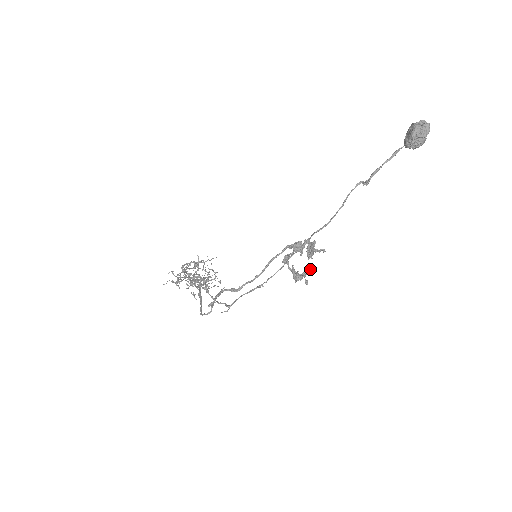
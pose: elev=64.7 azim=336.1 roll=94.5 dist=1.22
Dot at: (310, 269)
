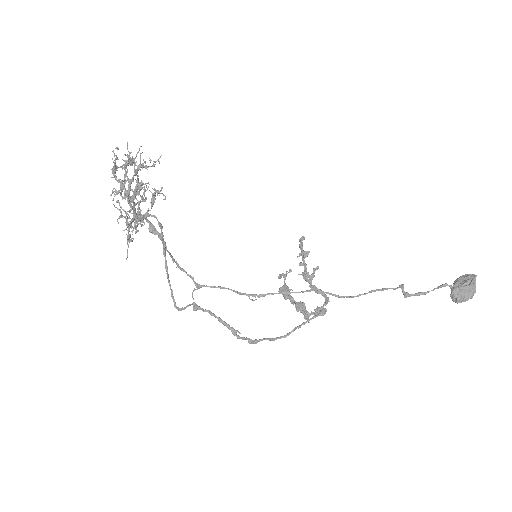
Dot at: occluded
